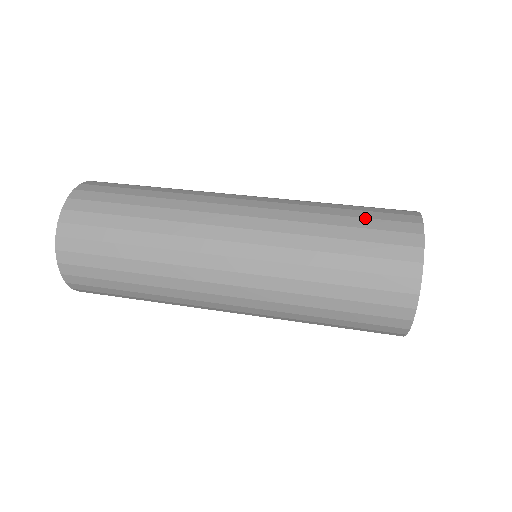
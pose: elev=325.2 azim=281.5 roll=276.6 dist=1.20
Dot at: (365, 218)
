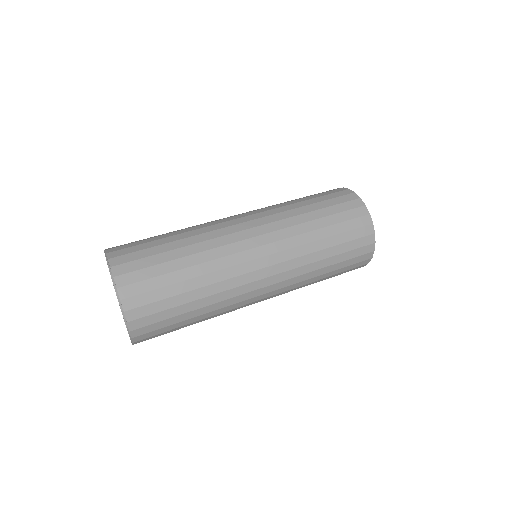
Dot at: (338, 223)
